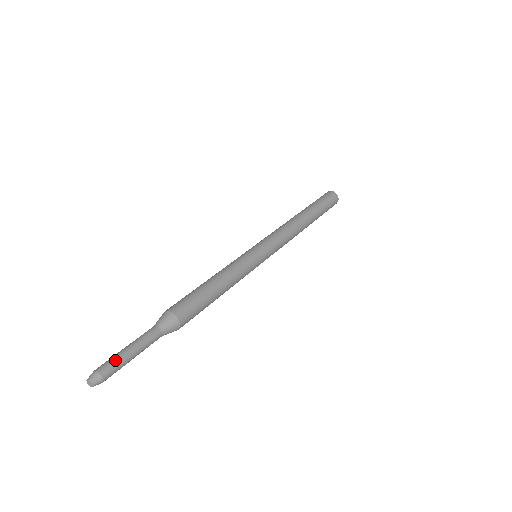
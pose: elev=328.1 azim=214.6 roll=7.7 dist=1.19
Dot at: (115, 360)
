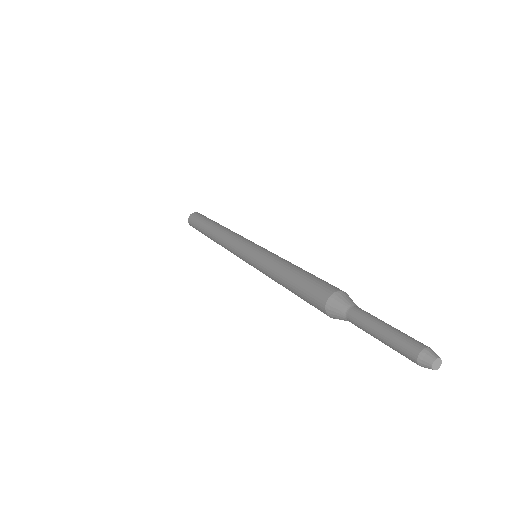
Dot at: (400, 338)
